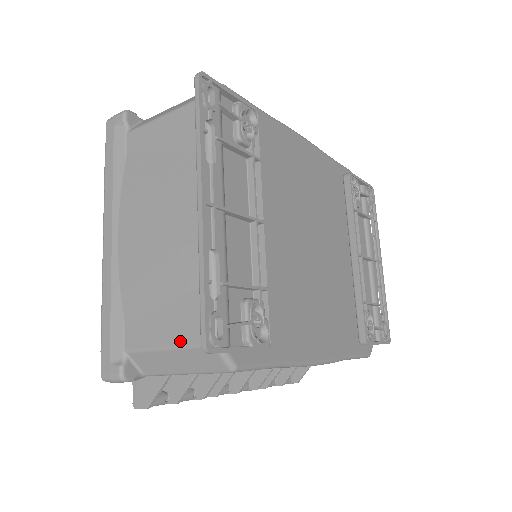
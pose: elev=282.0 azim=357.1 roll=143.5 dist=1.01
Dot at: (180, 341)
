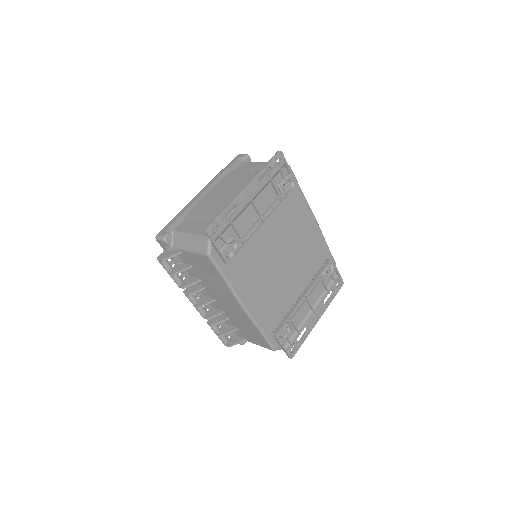
Dot at: (198, 233)
